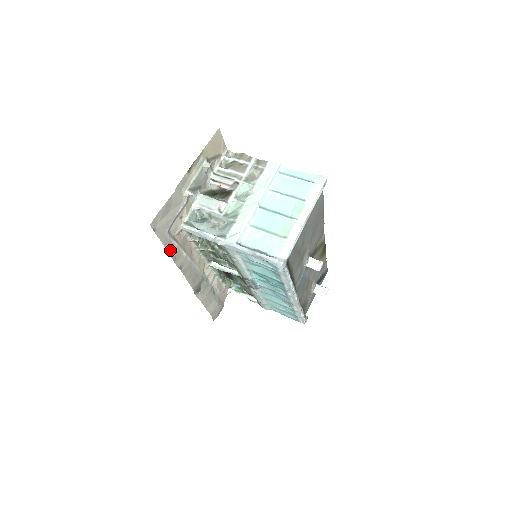
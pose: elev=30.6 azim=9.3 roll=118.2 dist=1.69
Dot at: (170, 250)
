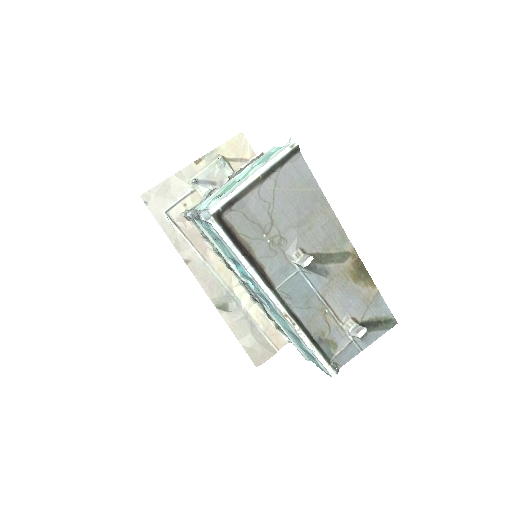
Dot at: (170, 234)
